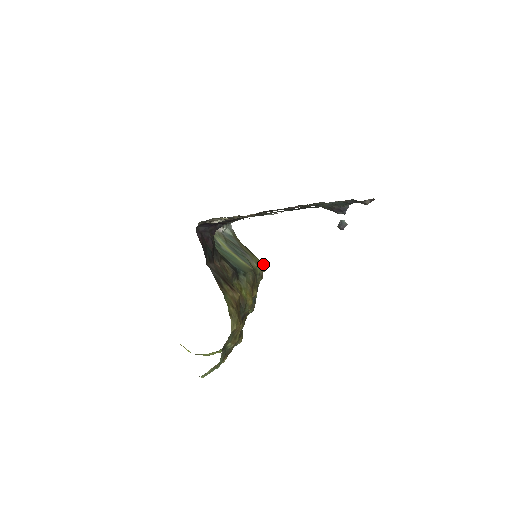
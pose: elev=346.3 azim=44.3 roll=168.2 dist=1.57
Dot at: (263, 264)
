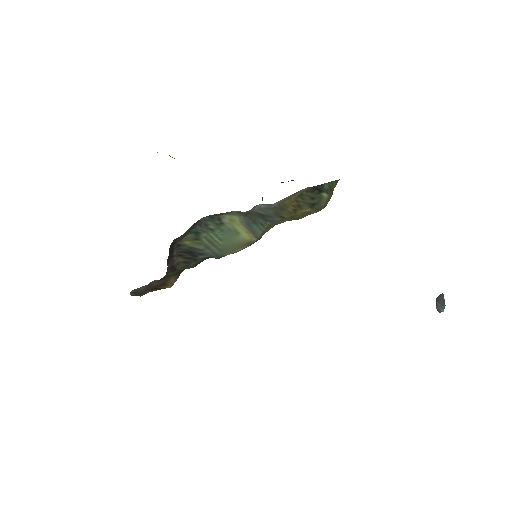
Dot at: occluded
